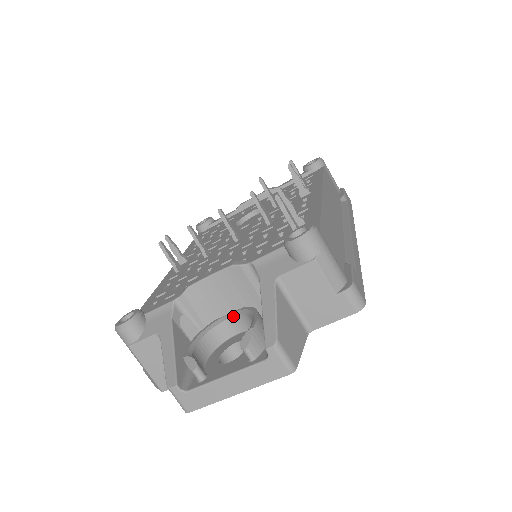
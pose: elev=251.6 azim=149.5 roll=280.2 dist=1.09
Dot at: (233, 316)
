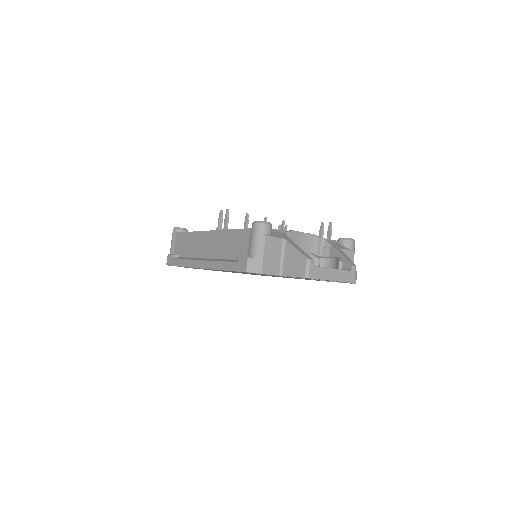
Dot at: occluded
